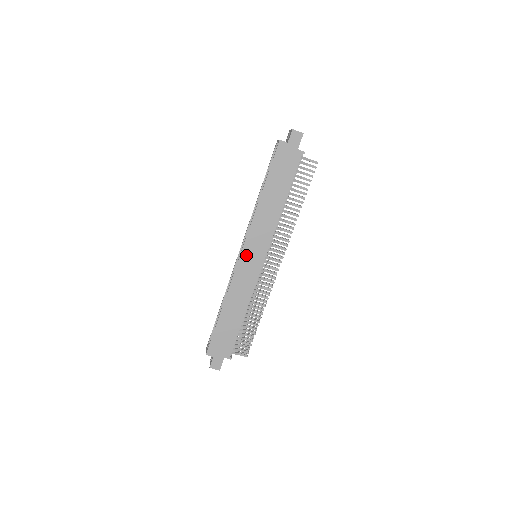
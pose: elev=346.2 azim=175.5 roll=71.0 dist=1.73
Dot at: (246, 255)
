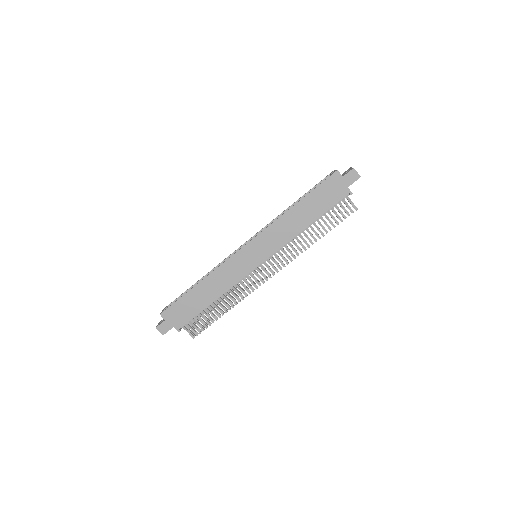
Dot at: (248, 250)
